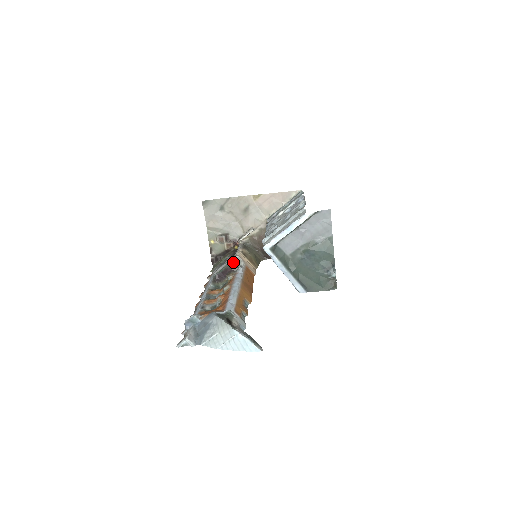
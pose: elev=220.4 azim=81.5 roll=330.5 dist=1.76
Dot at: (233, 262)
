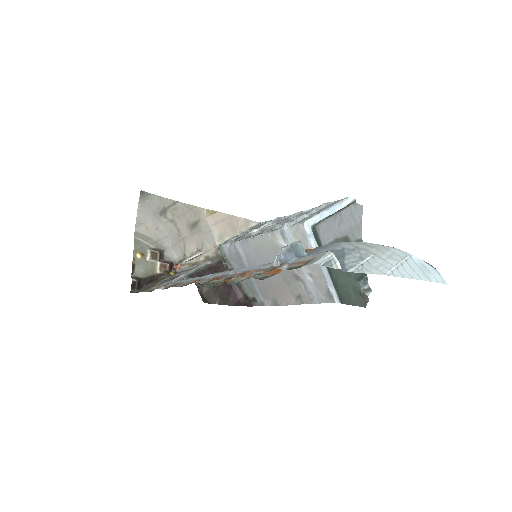
Dot at: (220, 260)
